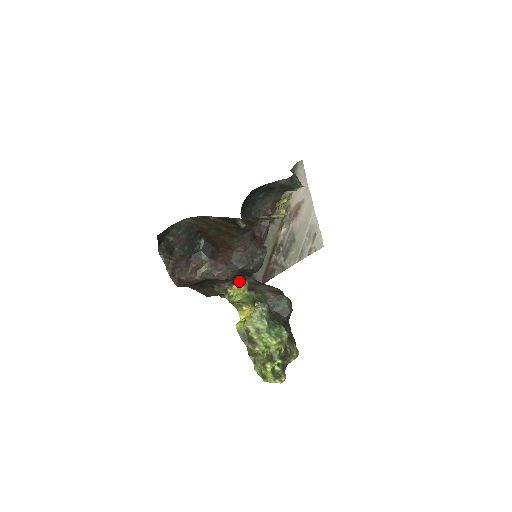
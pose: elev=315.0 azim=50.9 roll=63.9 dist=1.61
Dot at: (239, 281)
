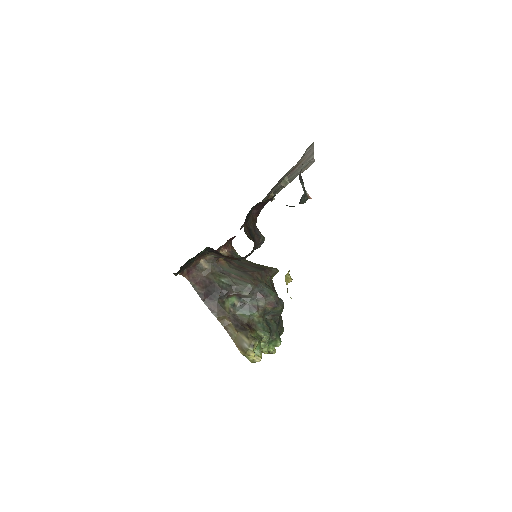
Dot at: (252, 342)
